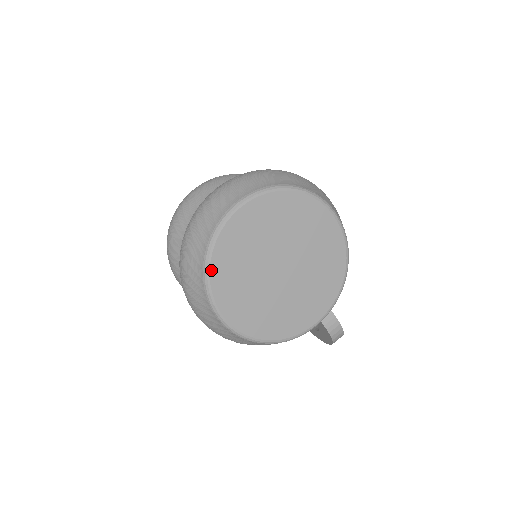
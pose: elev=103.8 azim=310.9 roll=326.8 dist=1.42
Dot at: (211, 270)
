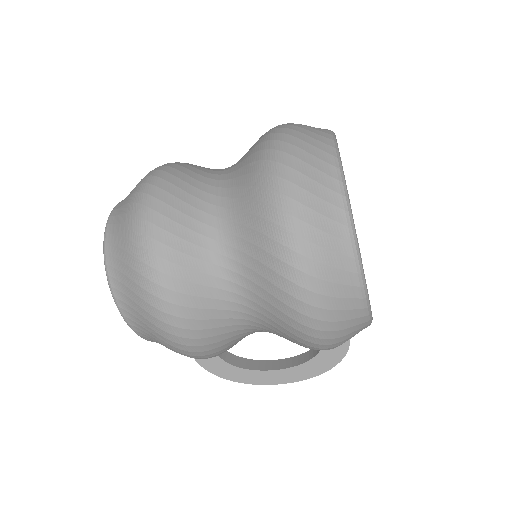
Dot at: (348, 196)
